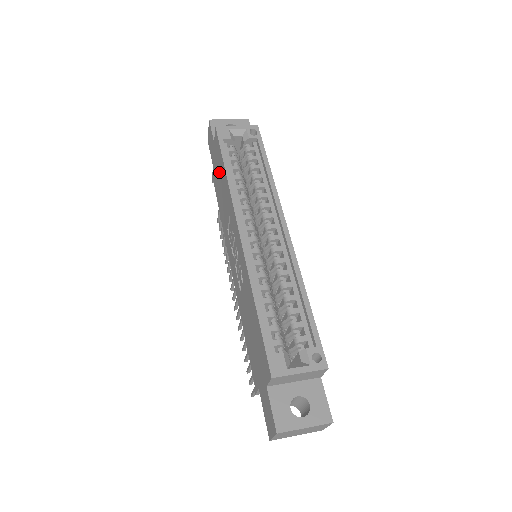
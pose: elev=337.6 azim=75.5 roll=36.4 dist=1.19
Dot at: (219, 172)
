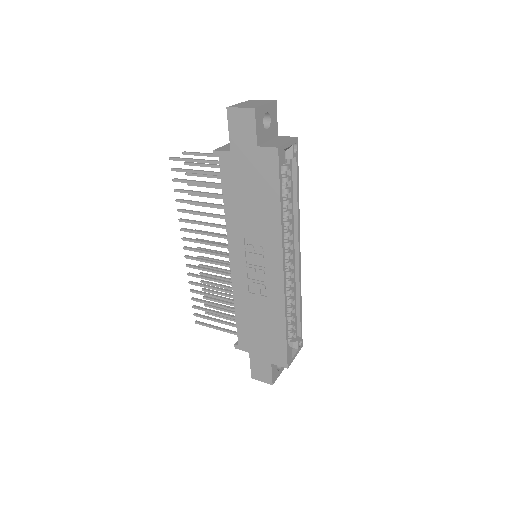
Dot at: (256, 185)
